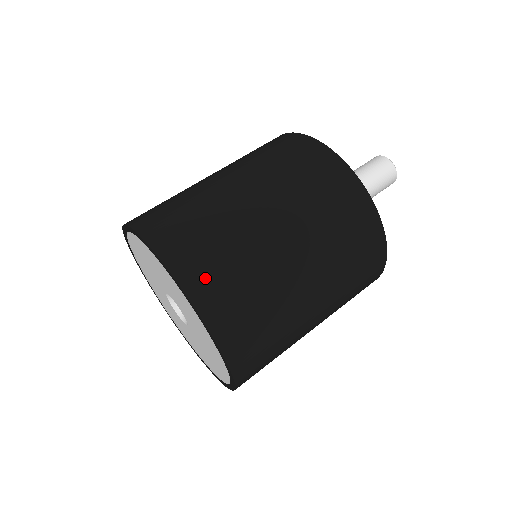
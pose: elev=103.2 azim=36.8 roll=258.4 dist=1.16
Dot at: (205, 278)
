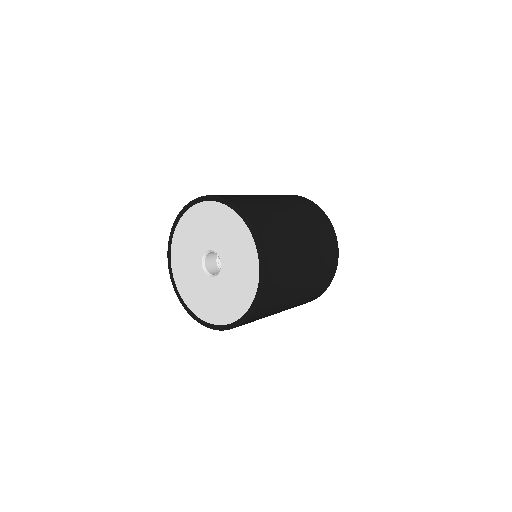
Dot at: (270, 295)
